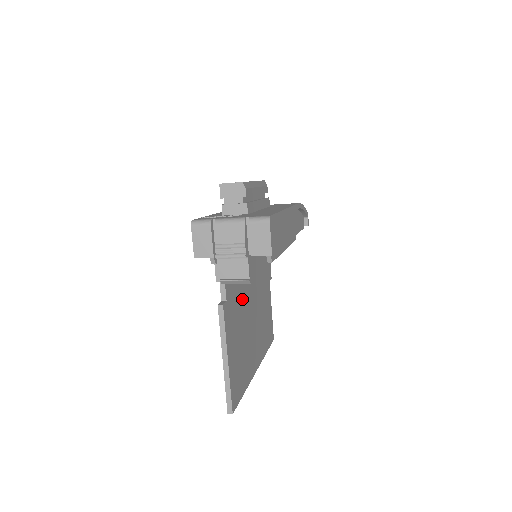
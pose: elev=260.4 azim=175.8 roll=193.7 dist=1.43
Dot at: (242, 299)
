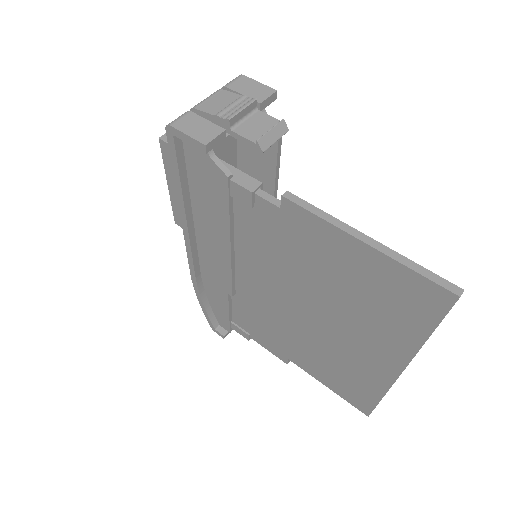
Dot at: occluded
